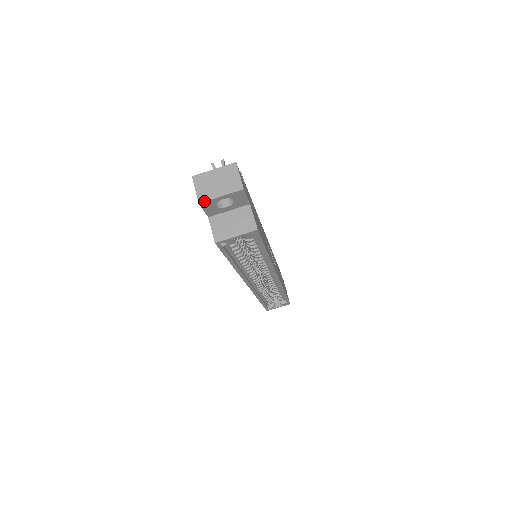
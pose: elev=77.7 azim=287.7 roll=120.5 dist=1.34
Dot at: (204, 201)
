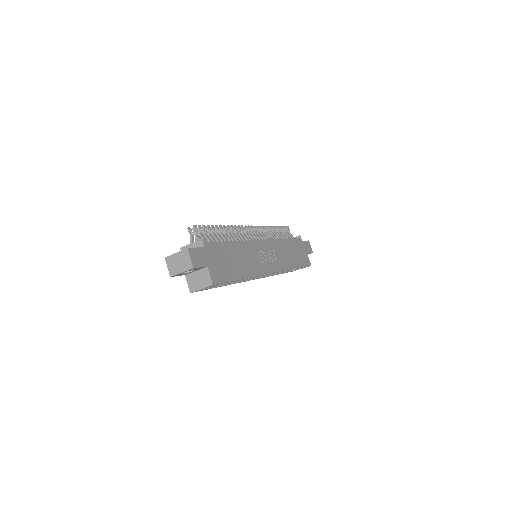
Dot at: (173, 276)
